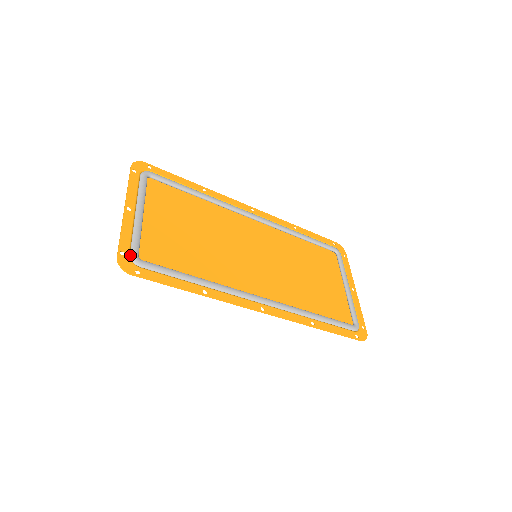
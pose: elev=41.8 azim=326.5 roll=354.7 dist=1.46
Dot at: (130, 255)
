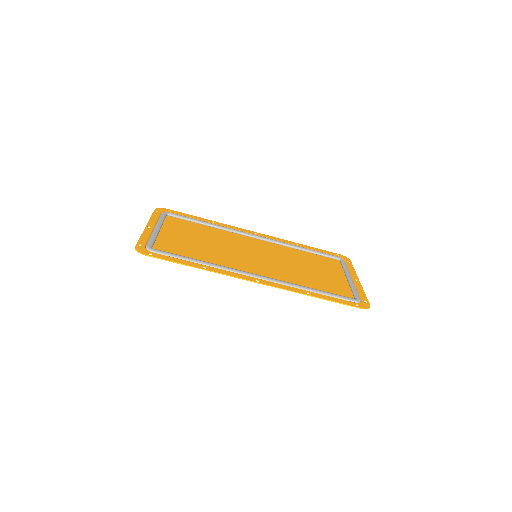
Dot at: (146, 246)
